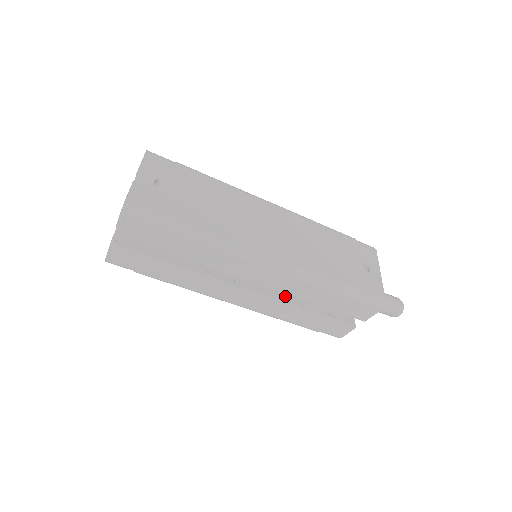
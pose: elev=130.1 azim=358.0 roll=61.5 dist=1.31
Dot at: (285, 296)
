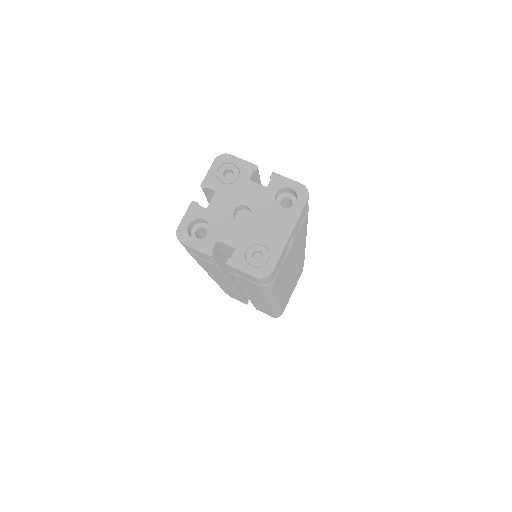
Dot at: occluded
